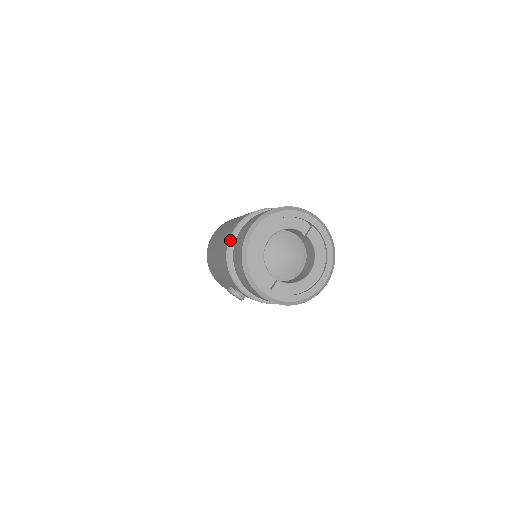
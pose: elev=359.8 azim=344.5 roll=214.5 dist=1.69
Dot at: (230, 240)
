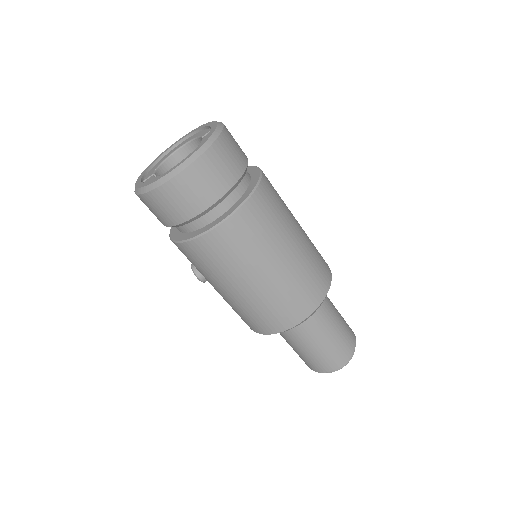
Dot at: occluded
